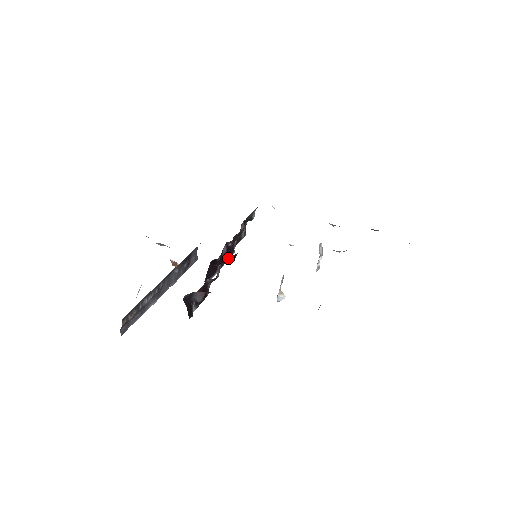
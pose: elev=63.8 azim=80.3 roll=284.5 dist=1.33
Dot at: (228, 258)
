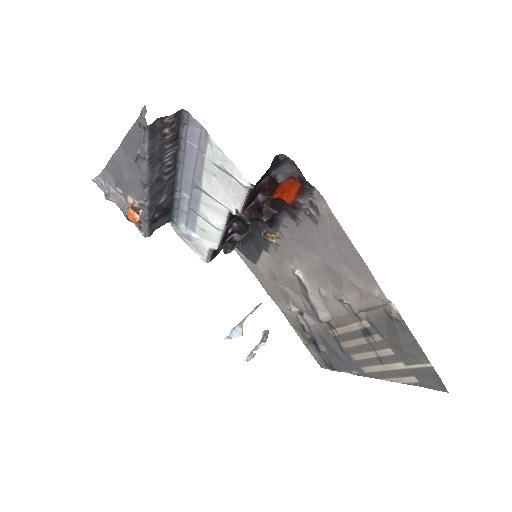
Dot at: (262, 213)
